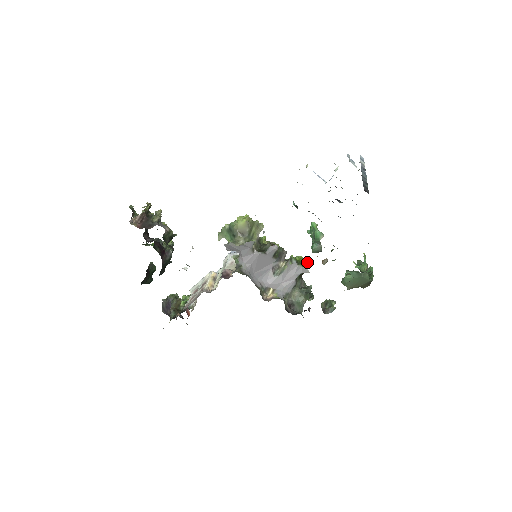
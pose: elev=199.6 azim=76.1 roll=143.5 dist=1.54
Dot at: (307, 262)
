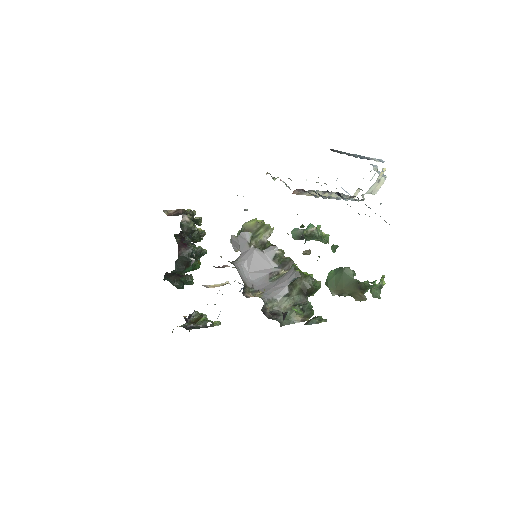
Dot at: occluded
